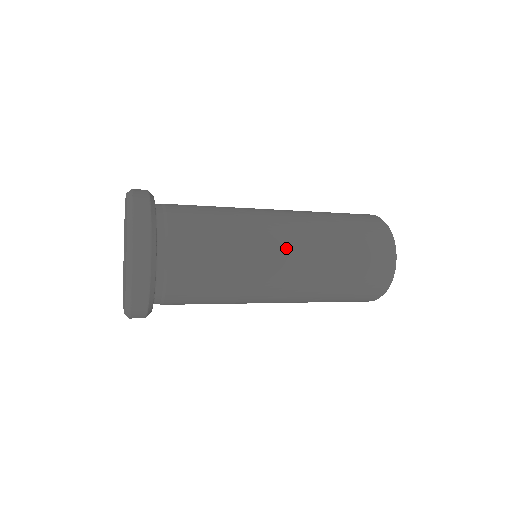
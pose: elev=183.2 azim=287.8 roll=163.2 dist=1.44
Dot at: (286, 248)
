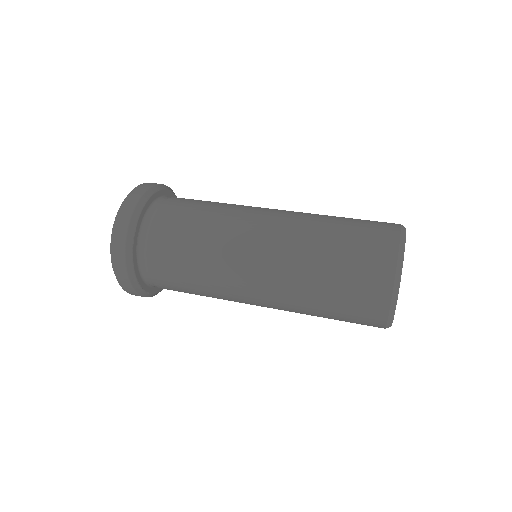
Dot at: (256, 268)
